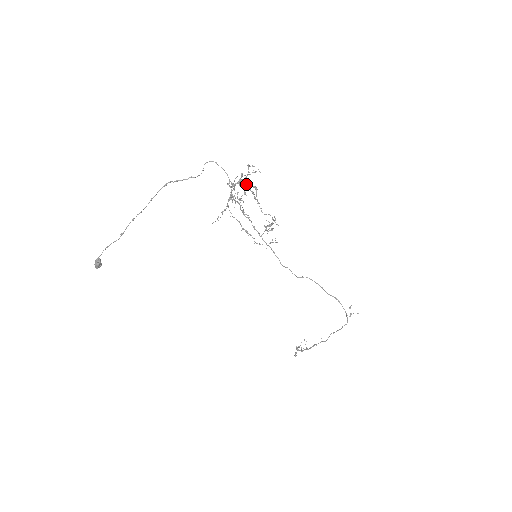
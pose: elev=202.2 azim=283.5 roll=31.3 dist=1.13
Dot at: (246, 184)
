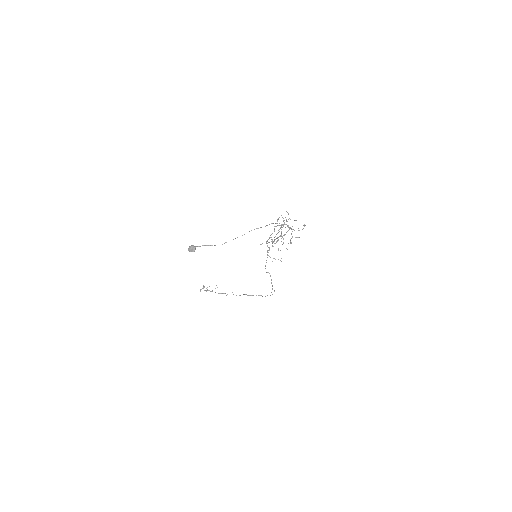
Dot at: occluded
